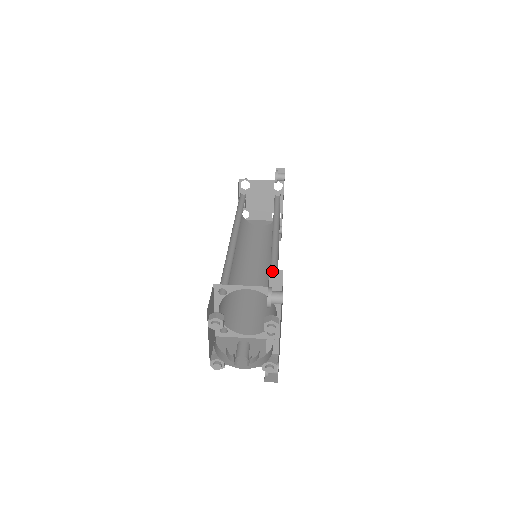
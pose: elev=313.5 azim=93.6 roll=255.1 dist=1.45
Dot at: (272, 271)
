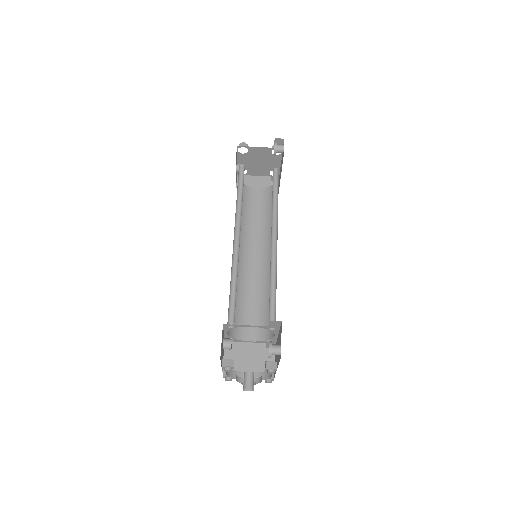
Dot at: (272, 321)
